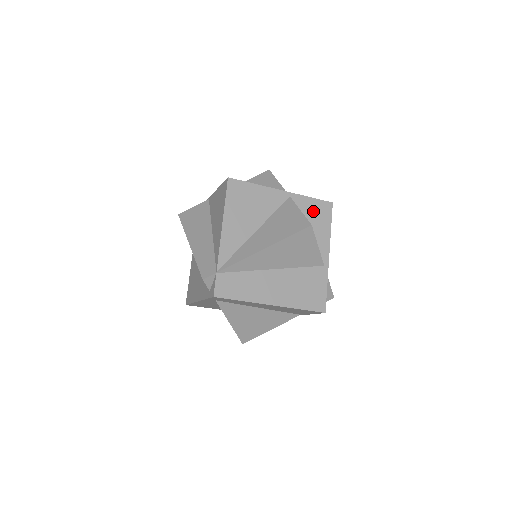
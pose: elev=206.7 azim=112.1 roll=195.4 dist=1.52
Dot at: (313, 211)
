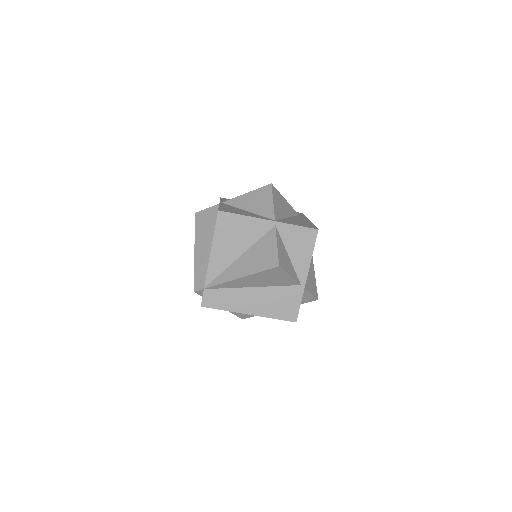
Dot at: (297, 238)
